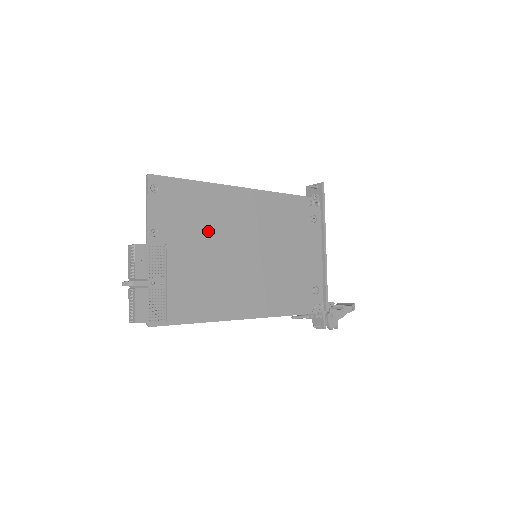
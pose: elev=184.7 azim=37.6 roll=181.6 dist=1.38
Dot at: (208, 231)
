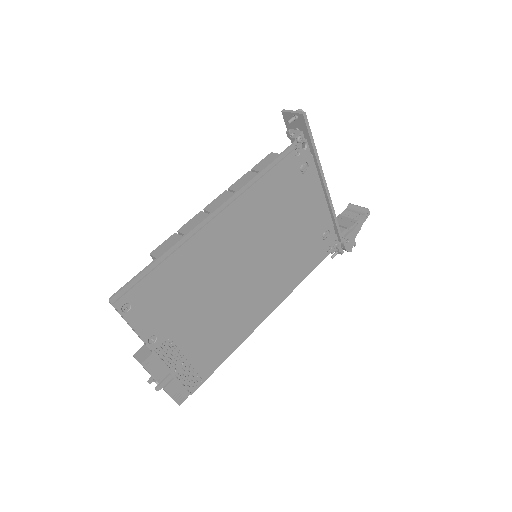
Dot at: (201, 289)
